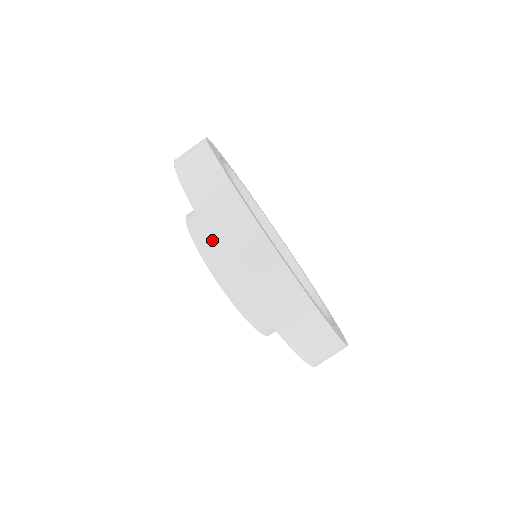
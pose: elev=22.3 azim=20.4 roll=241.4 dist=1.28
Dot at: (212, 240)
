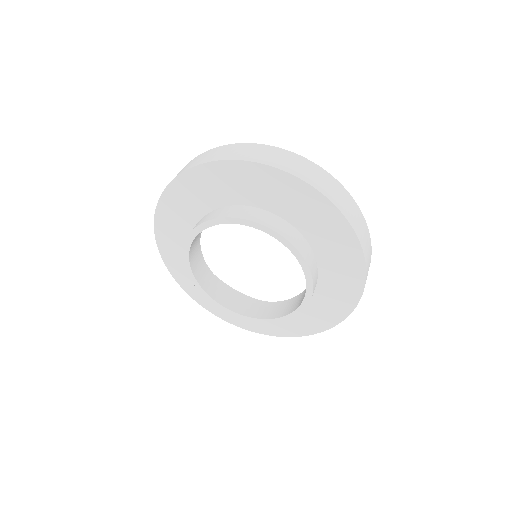
Dot at: (305, 181)
